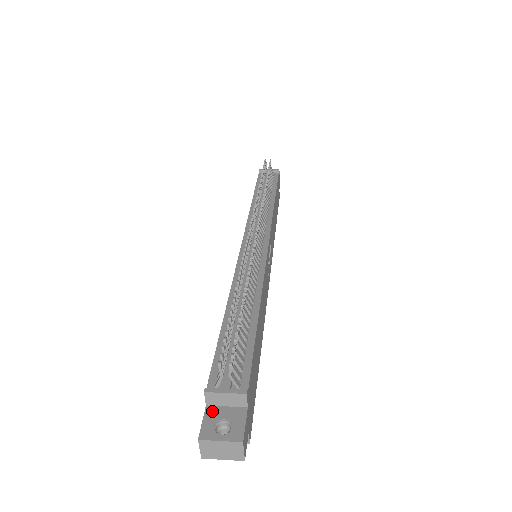
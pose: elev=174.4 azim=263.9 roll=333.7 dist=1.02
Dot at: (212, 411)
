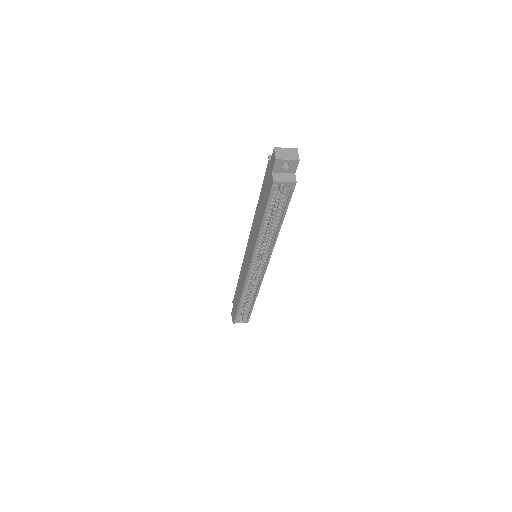
Dot at: occluded
